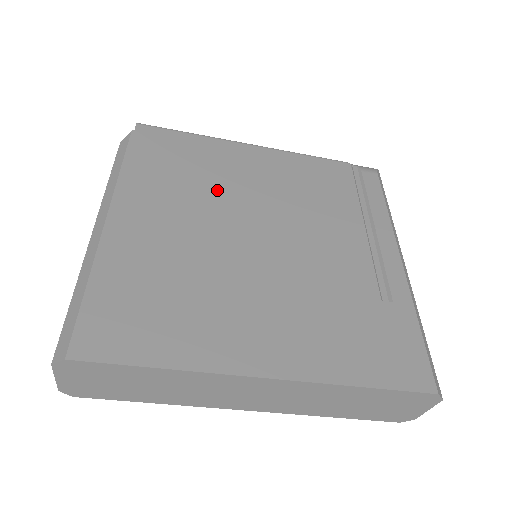
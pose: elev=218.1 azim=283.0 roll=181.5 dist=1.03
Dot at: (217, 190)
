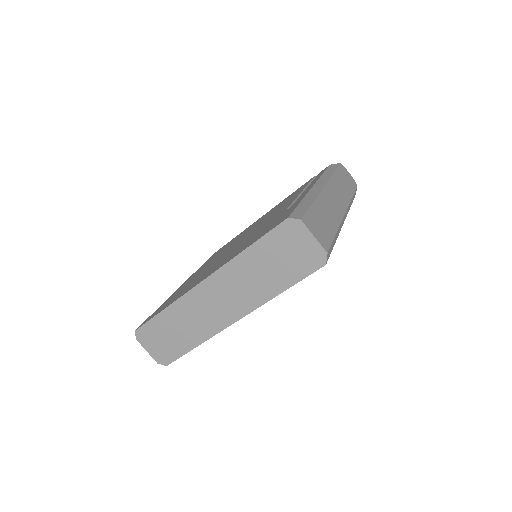
Dot at: (232, 243)
